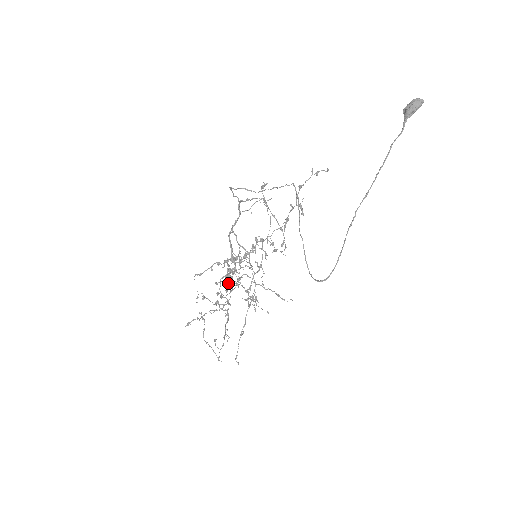
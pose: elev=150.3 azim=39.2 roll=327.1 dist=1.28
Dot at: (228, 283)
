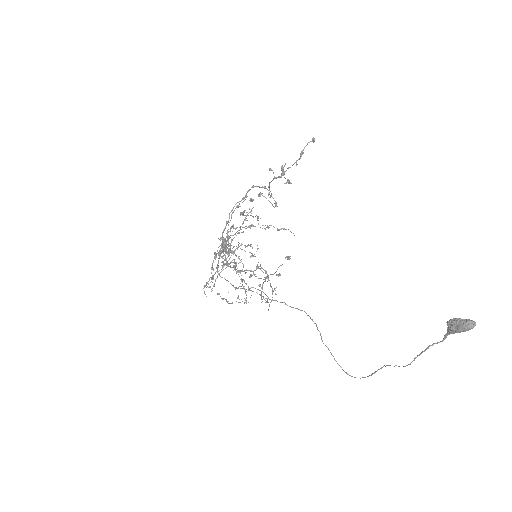
Dot at: occluded
